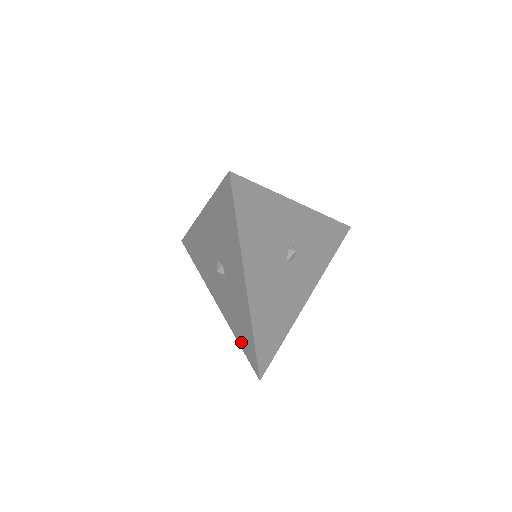
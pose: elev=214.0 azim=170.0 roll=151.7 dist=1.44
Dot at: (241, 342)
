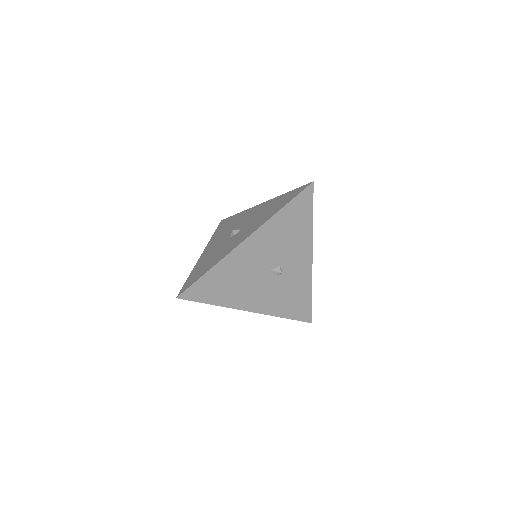
Dot at: (193, 275)
